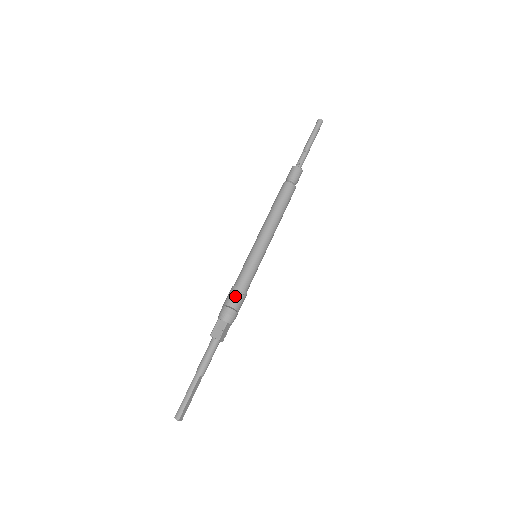
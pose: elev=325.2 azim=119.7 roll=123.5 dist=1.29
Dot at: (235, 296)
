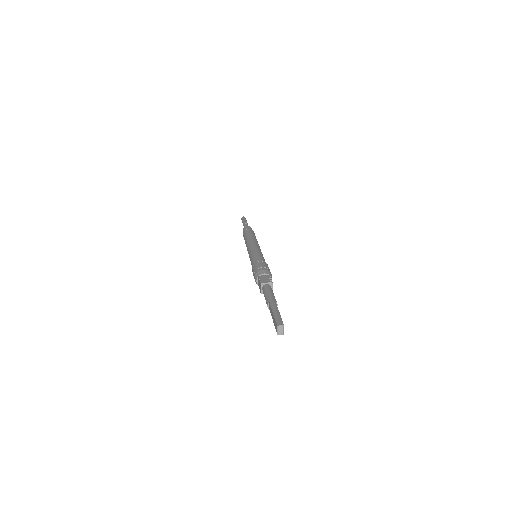
Dot at: (263, 263)
